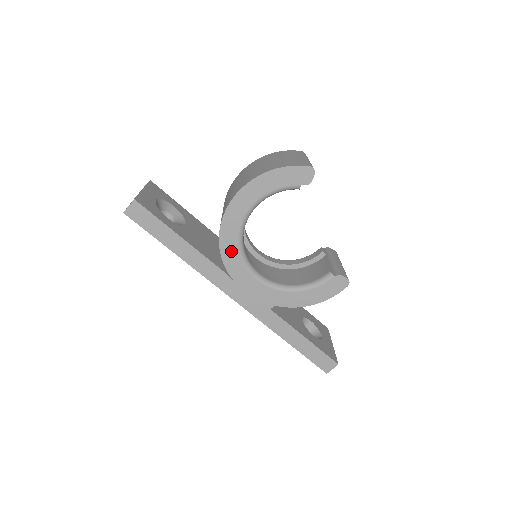
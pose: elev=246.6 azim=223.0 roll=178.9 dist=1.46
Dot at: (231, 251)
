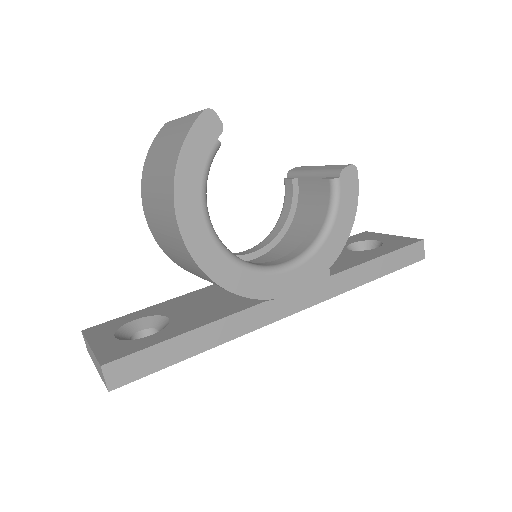
Dot at: (241, 279)
